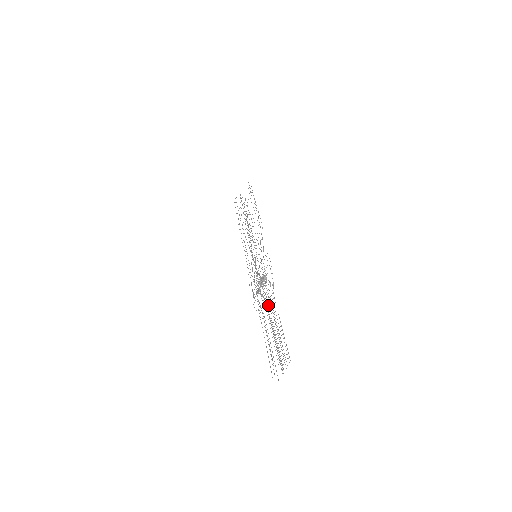
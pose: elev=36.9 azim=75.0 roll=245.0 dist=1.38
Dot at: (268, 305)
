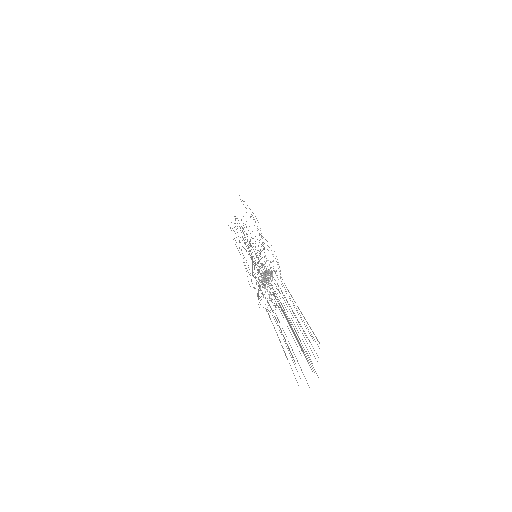
Dot at: occluded
